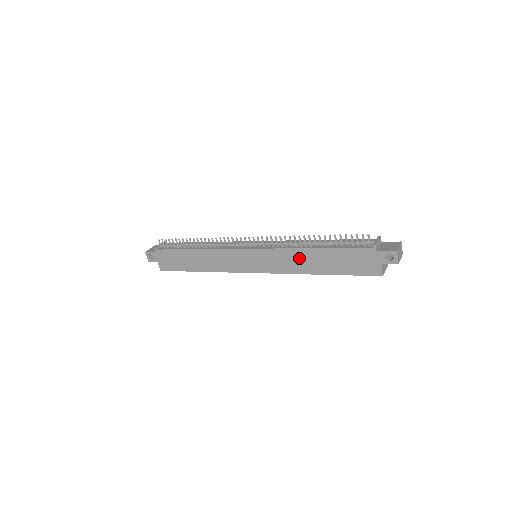
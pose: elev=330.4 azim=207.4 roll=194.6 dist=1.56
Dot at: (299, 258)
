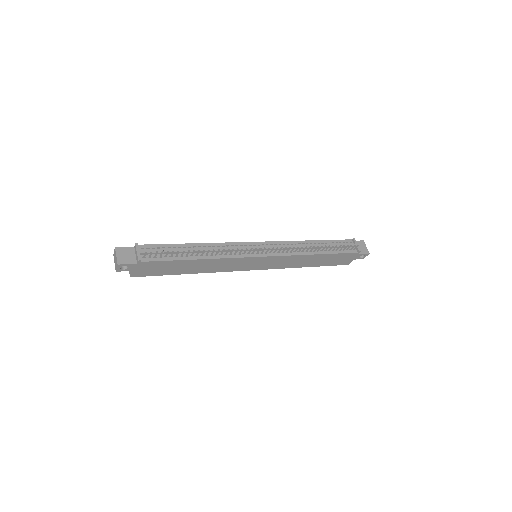
Dot at: (301, 260)
